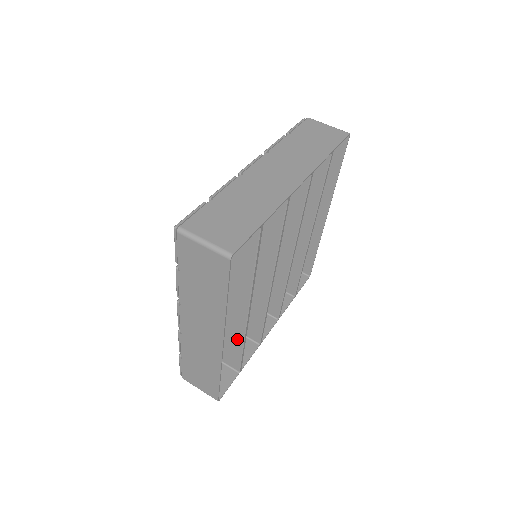
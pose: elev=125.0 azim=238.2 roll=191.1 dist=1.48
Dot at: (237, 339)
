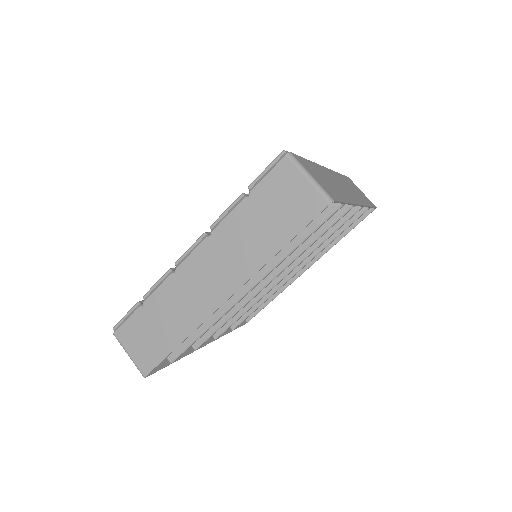
Dot at: occluded
